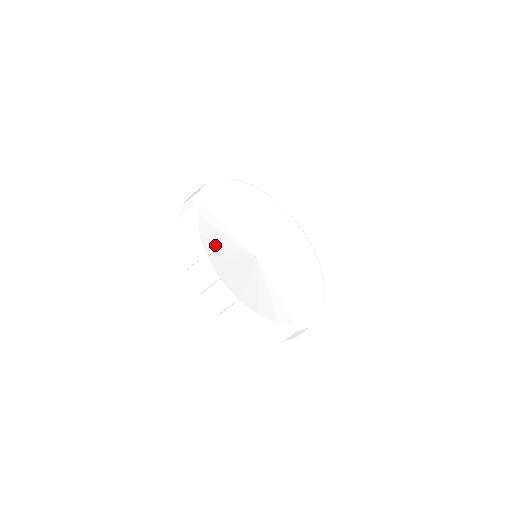
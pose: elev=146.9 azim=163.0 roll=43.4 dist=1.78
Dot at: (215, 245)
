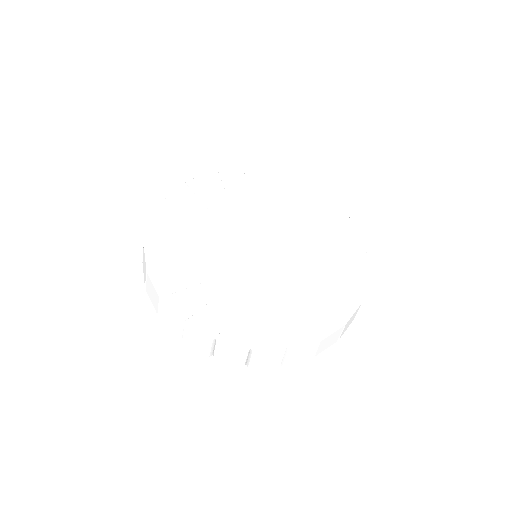
Dot at: (237, 318)
